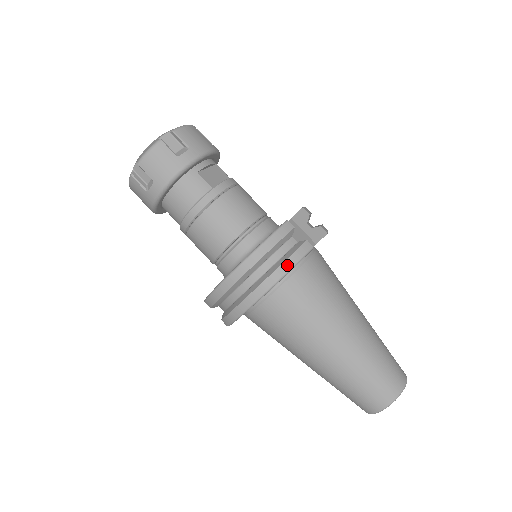
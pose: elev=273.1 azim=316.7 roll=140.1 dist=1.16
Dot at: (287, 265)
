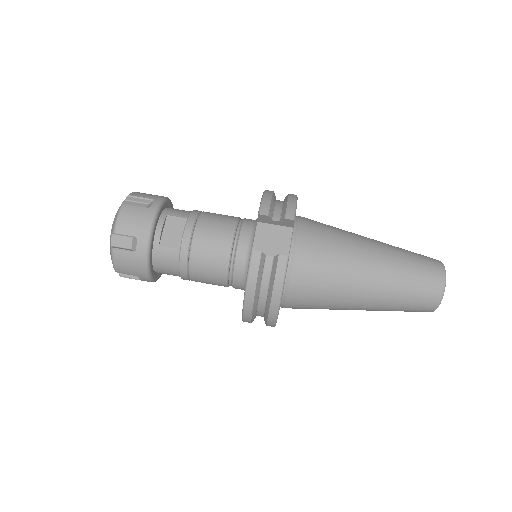
Dot at: (277, 289)
